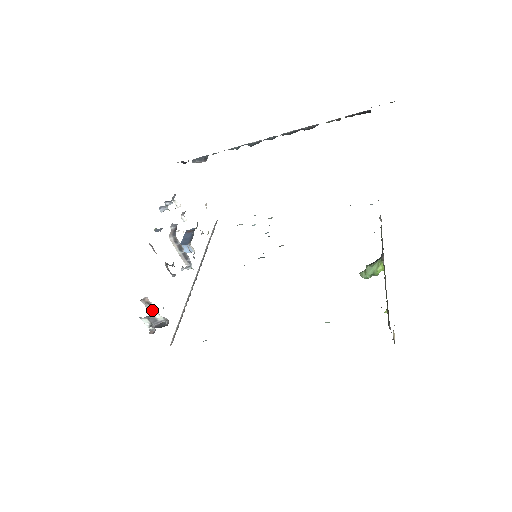
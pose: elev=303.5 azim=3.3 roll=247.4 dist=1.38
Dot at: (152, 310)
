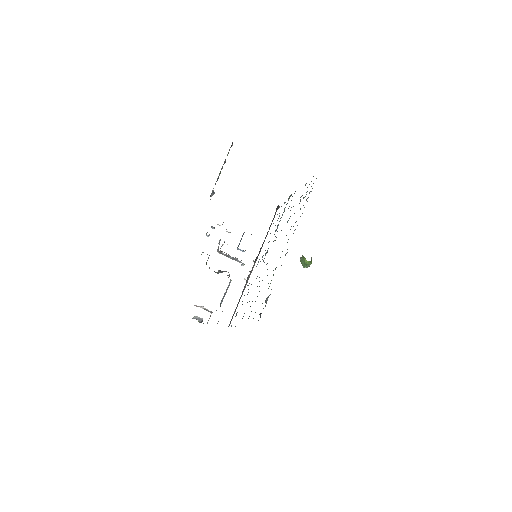
Dot at: (204, 309)
